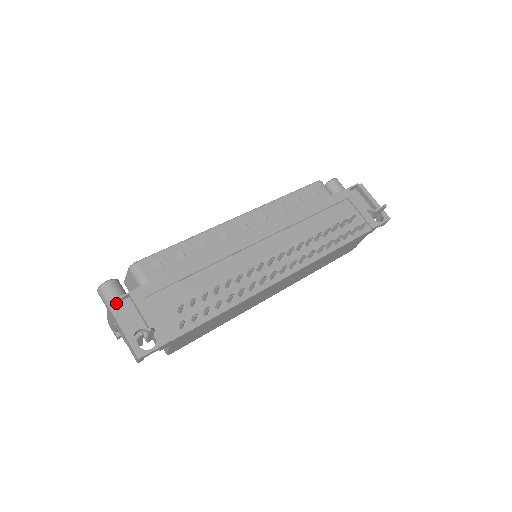
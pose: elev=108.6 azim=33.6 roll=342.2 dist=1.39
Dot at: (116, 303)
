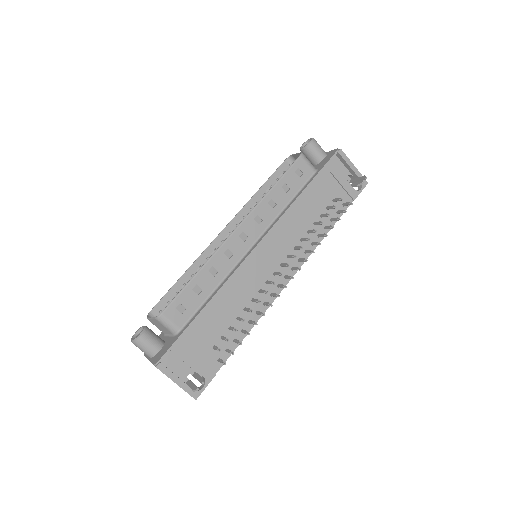
Dot at: (160, 359)
